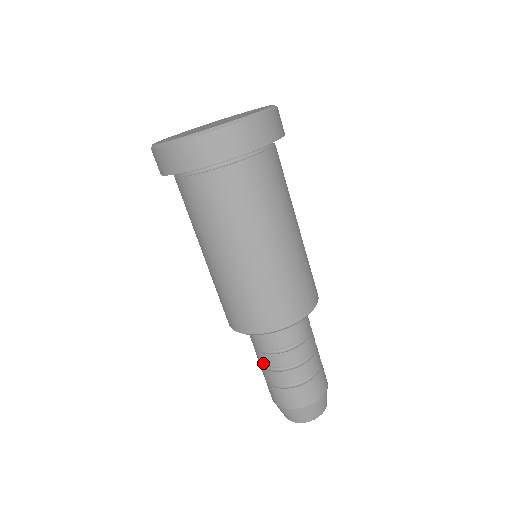
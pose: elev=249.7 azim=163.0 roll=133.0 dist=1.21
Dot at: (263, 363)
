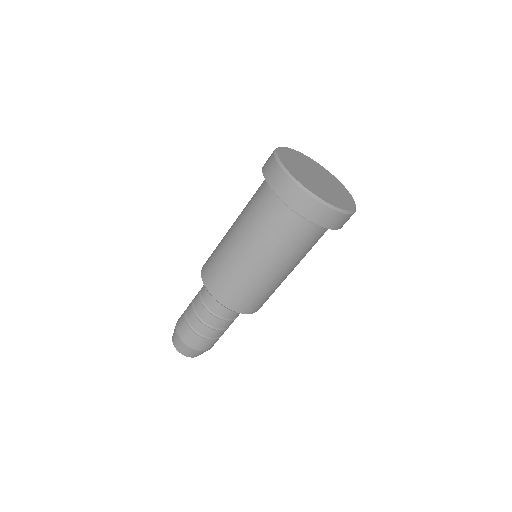
Dot at: (195, 306)
